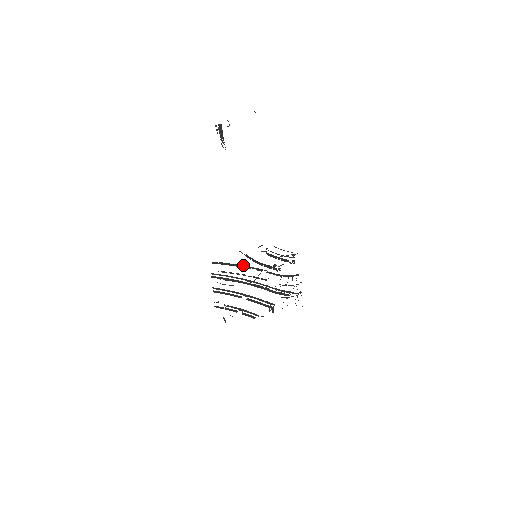
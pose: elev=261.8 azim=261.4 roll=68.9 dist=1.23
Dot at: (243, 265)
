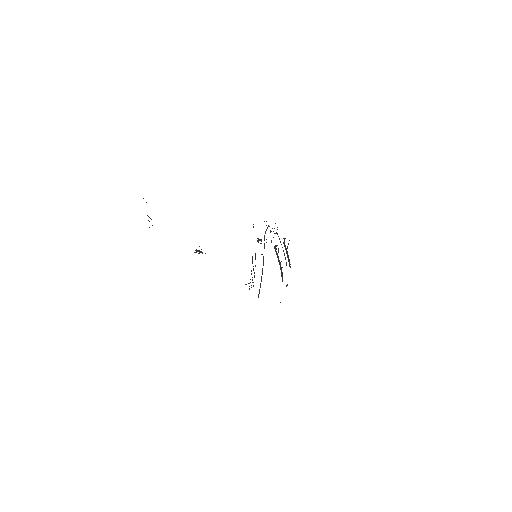
Dot at: (262, 271)
